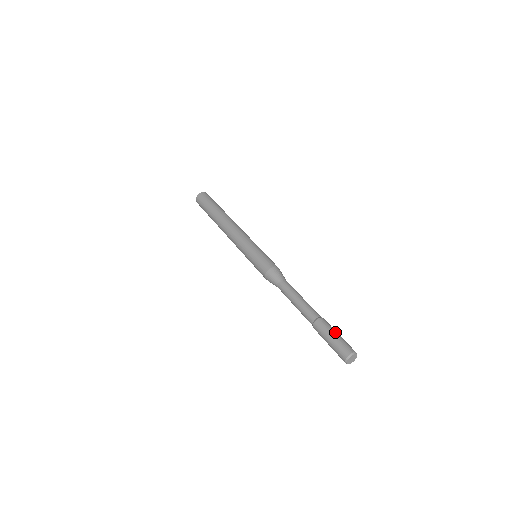
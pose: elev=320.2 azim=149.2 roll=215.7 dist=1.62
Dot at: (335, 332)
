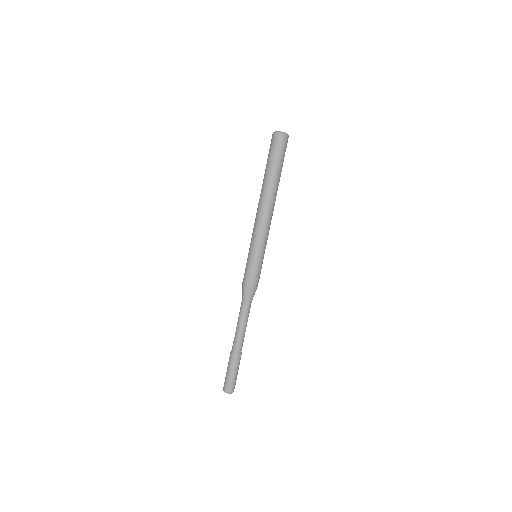
Dot at: occluded
